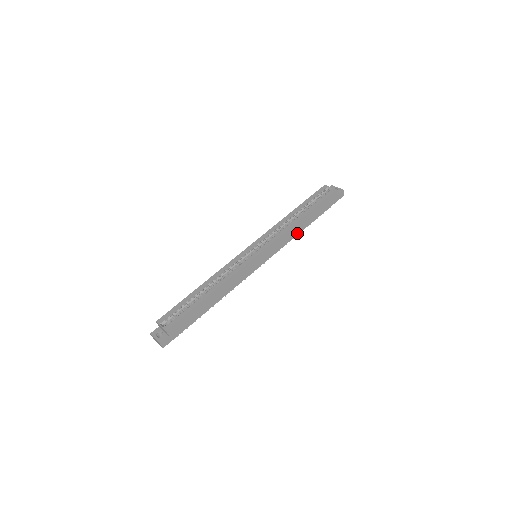
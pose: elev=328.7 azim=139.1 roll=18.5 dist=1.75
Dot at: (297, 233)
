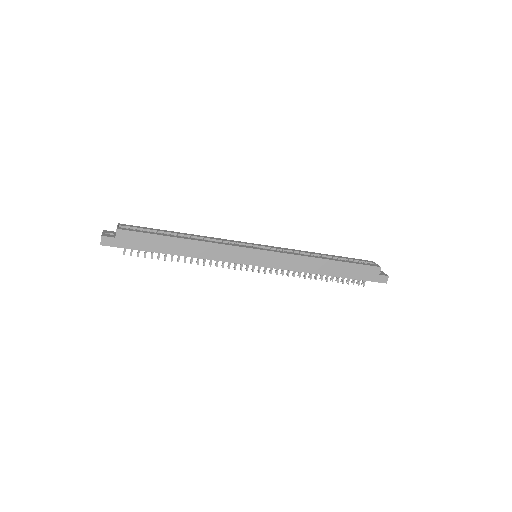
Dot at: (312, 271)
